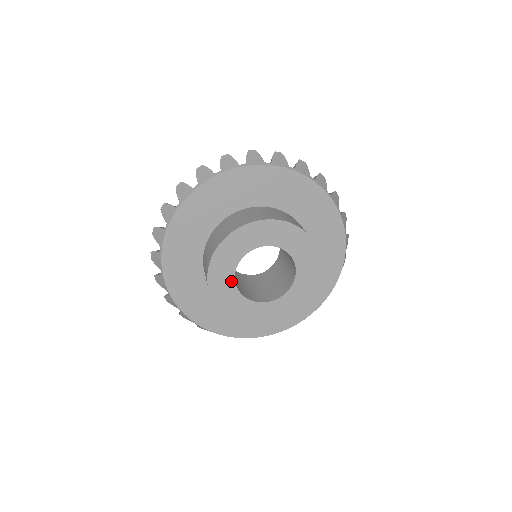
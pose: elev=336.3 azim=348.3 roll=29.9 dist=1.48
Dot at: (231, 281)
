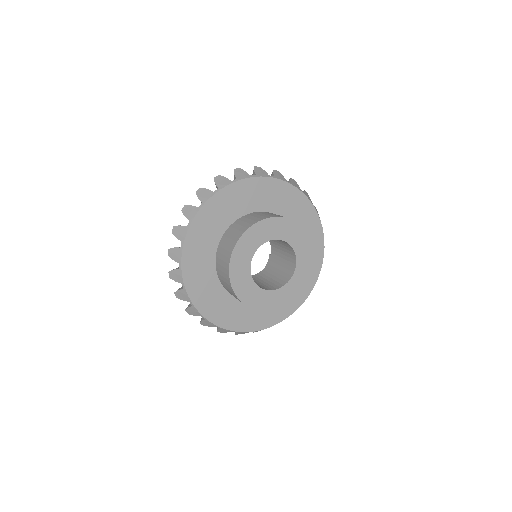
Dot at: (247, 269)
